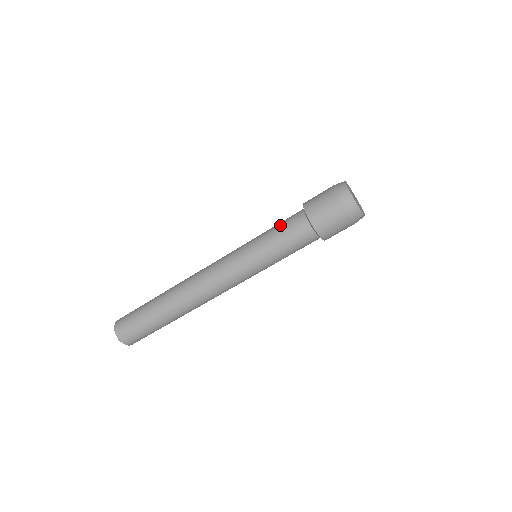
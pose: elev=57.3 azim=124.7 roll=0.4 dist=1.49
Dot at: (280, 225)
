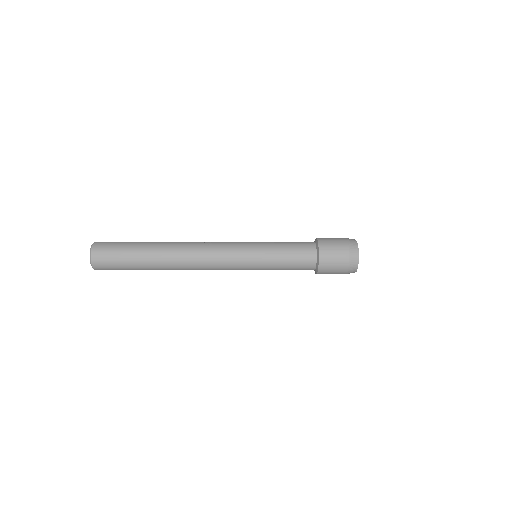
Dot at: (292, 265)
